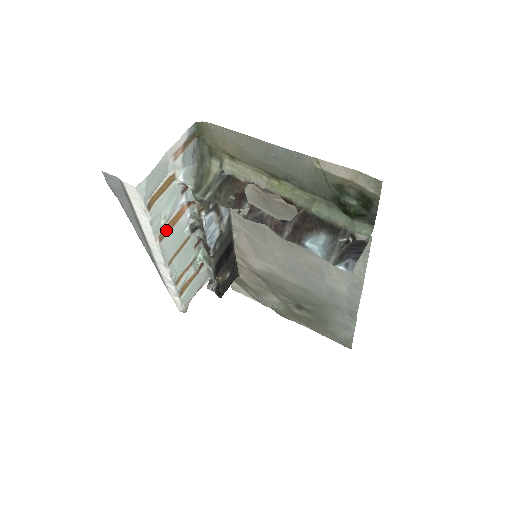
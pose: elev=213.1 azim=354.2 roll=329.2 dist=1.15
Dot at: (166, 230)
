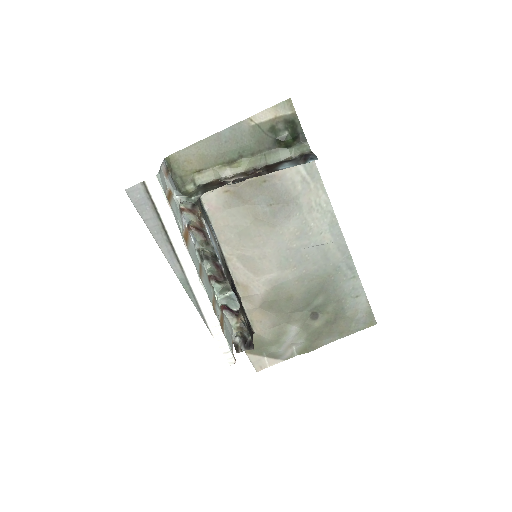
Dot at: (185, 239)
